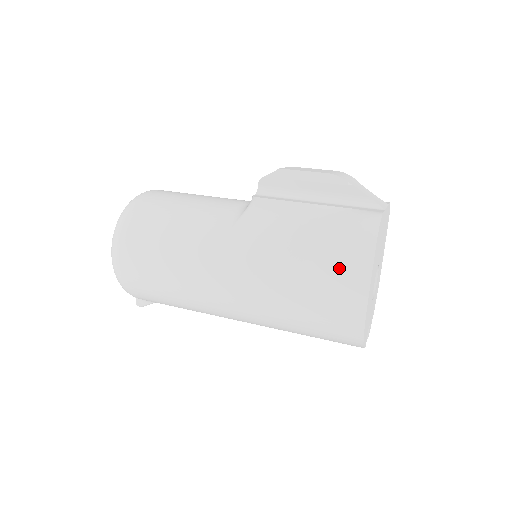
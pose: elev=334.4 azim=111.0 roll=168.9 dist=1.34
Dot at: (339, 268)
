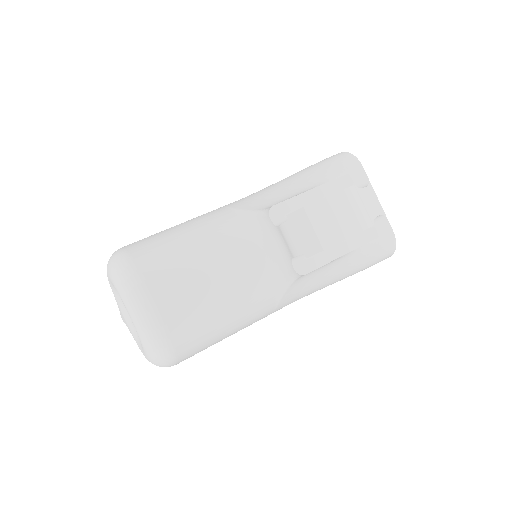
Dot at: occluded
